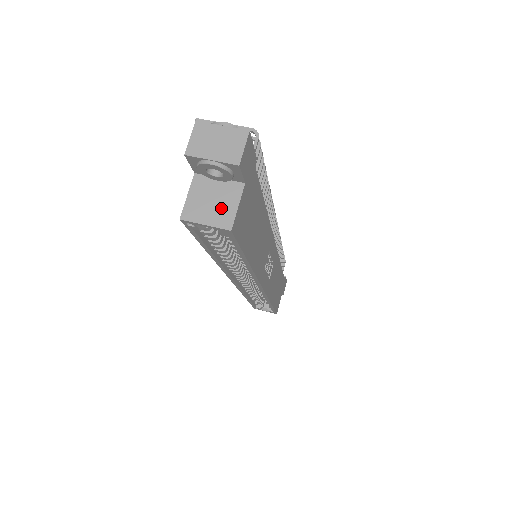
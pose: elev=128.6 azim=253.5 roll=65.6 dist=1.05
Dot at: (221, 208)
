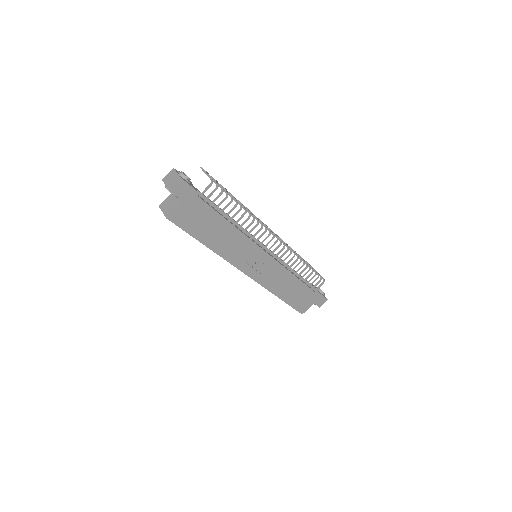
Dot at: (170, 208)
